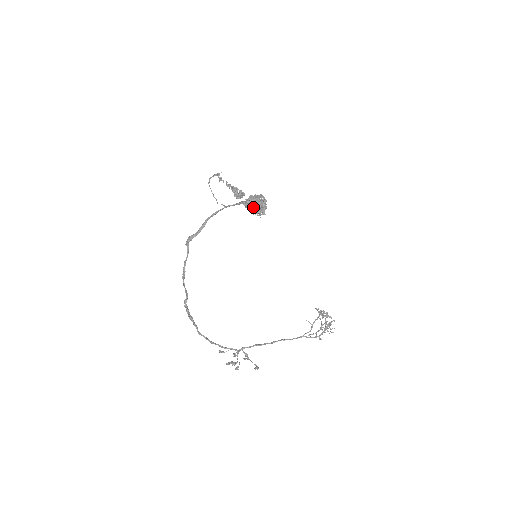
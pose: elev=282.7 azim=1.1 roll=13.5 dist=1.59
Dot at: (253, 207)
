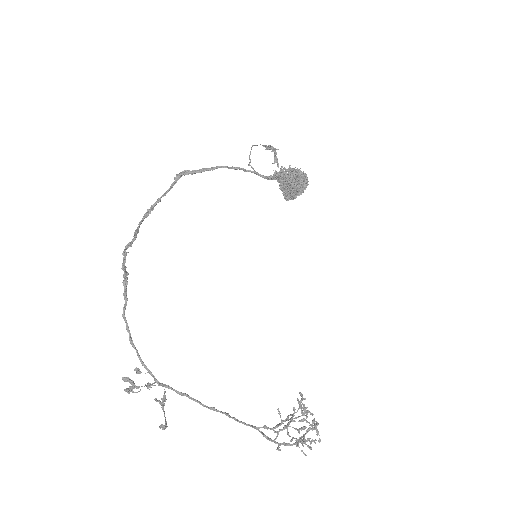
Dot at: (285, 182)
